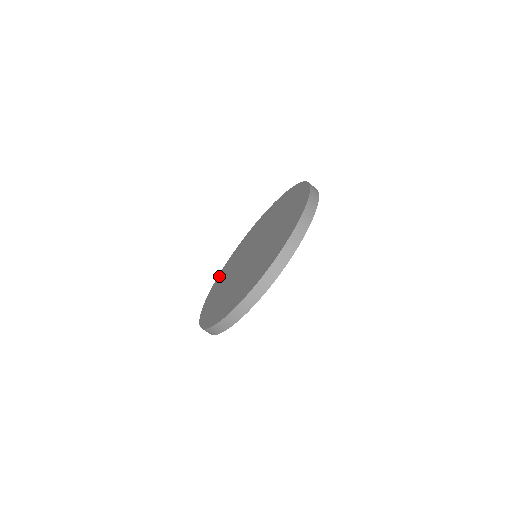
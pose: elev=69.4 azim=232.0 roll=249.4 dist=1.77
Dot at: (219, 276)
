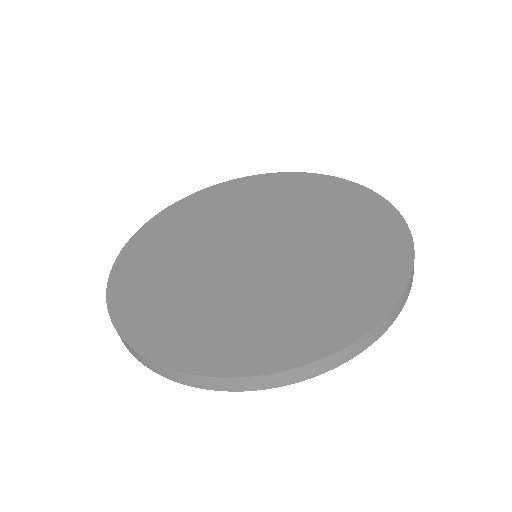
Dot at: (145, 232)
